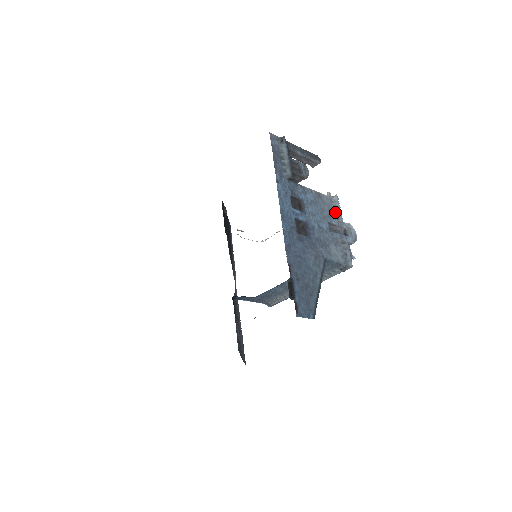
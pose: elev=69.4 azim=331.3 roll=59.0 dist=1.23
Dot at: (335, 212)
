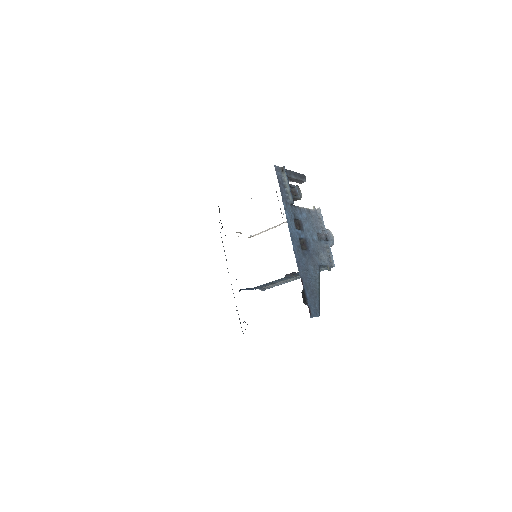
Dot at: (320, 223)
